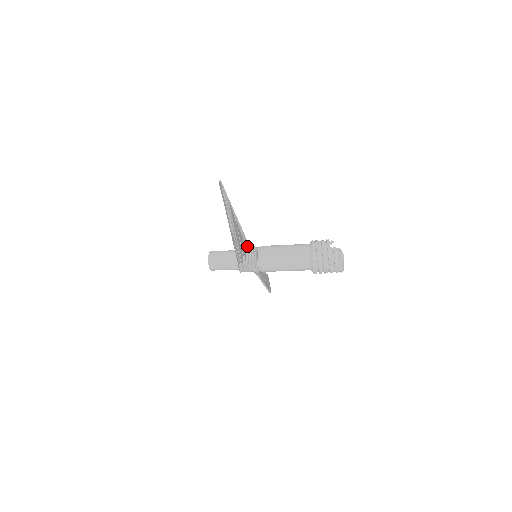
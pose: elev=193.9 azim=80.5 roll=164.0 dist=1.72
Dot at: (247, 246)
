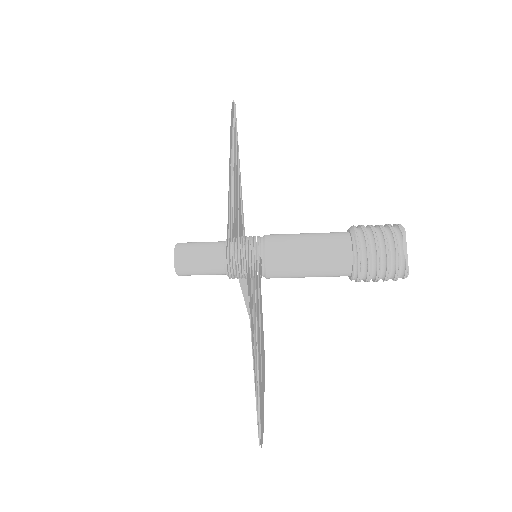
Dot at: occluded
